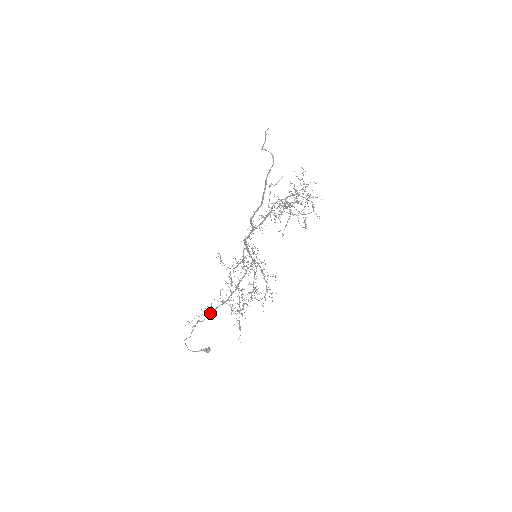
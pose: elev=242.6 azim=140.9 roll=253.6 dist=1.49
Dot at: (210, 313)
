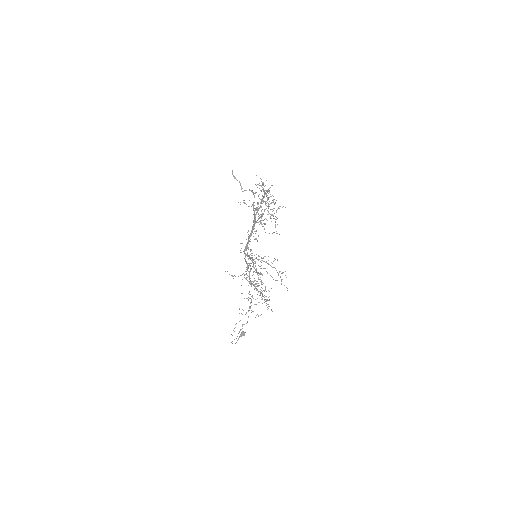
Dot at: occluded
